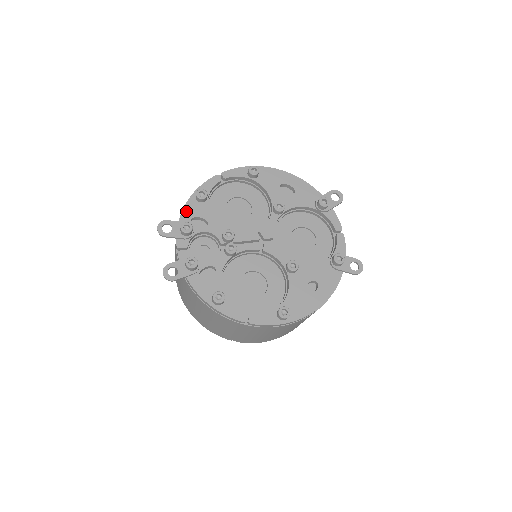
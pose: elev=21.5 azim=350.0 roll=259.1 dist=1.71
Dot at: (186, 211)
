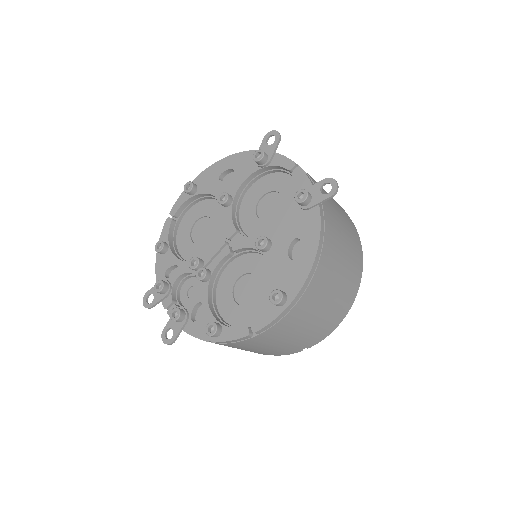
Dot at: (158, 271)
